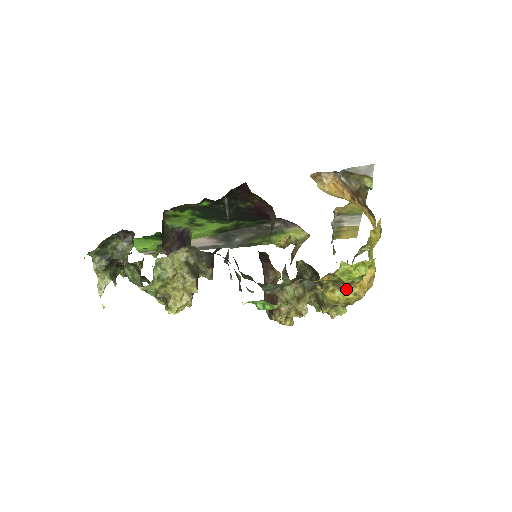
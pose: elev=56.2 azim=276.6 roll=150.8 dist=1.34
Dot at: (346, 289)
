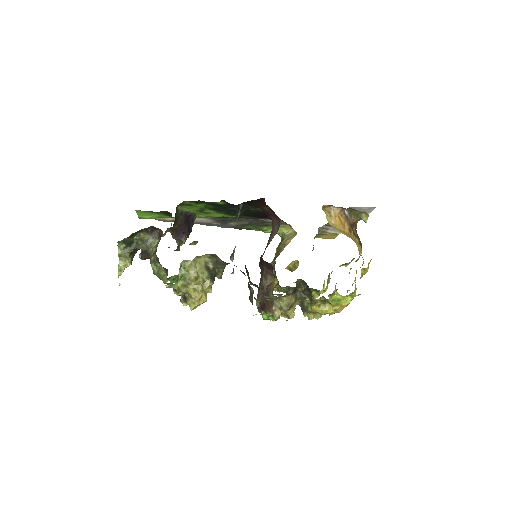
Dot at: (329, 305)
